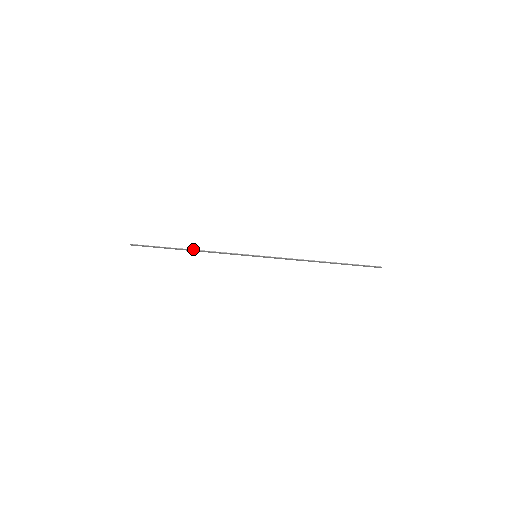
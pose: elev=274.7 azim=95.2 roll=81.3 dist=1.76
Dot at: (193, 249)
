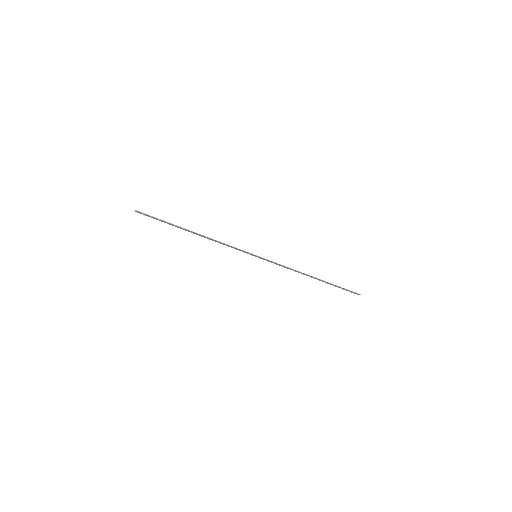
Dot at: occluded
